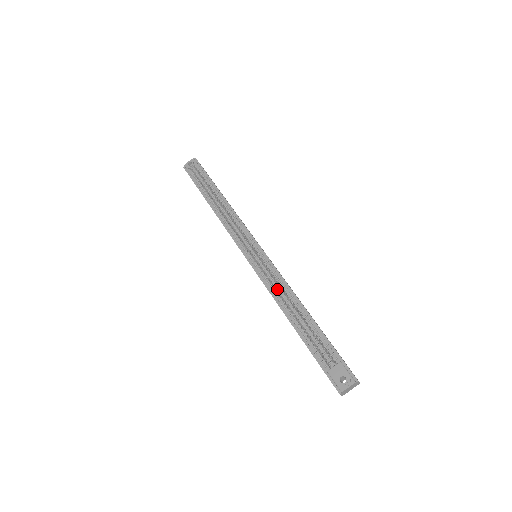
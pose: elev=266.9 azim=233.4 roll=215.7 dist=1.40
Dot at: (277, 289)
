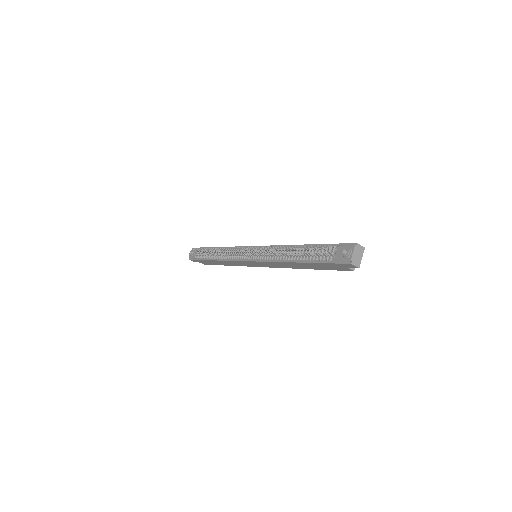
Dot at: (275, 255)
